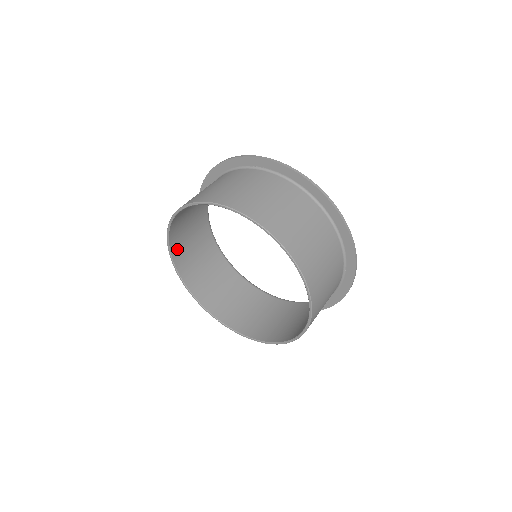
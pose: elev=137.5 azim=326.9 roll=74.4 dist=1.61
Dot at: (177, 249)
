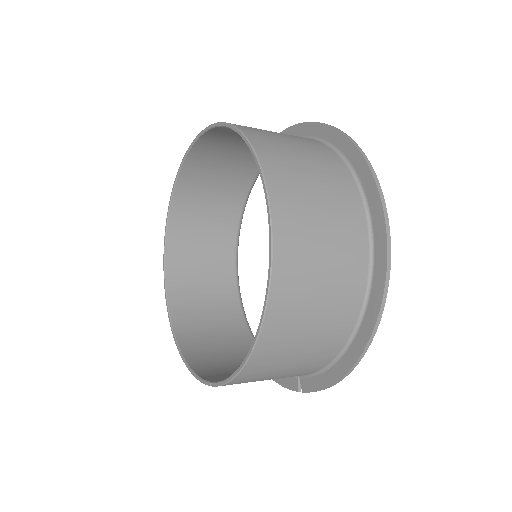
Dot at: (181, 313)
